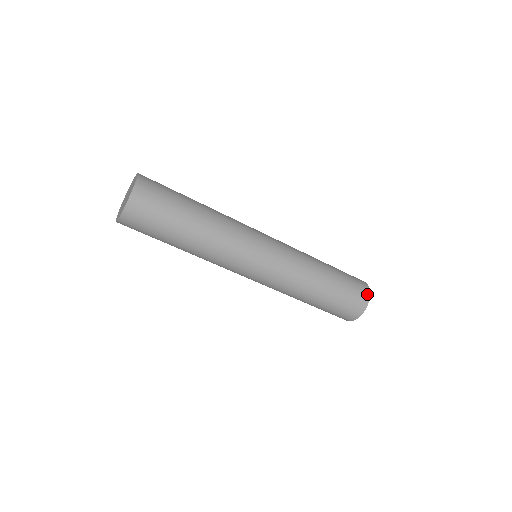
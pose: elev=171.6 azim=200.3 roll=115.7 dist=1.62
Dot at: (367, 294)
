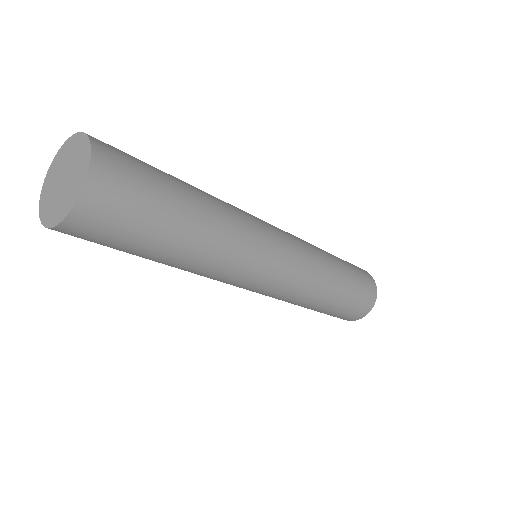
Dot at: (366, 272)
